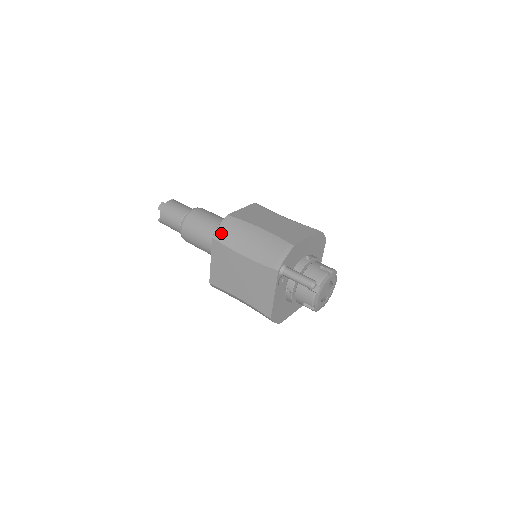
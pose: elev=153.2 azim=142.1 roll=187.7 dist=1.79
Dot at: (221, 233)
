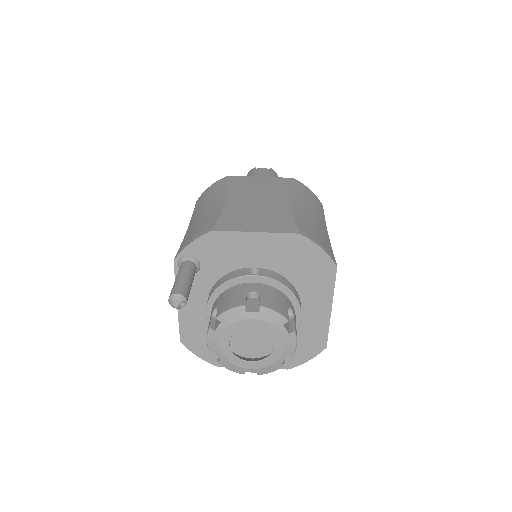
Dot at: (202, 196)
